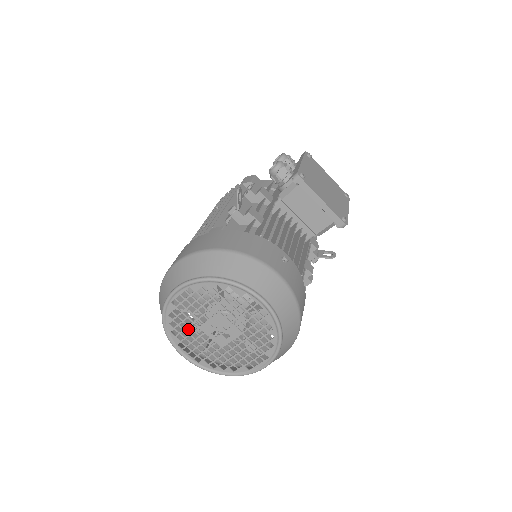
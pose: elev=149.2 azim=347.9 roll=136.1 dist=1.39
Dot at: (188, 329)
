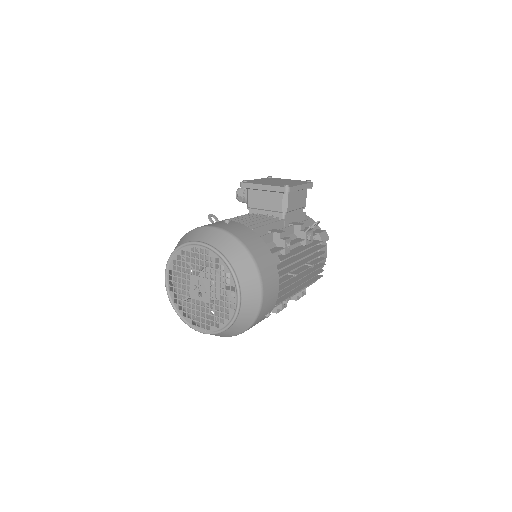
Dot at: occluded
